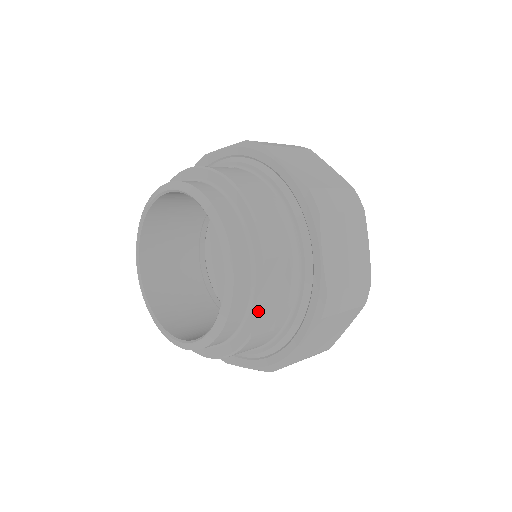
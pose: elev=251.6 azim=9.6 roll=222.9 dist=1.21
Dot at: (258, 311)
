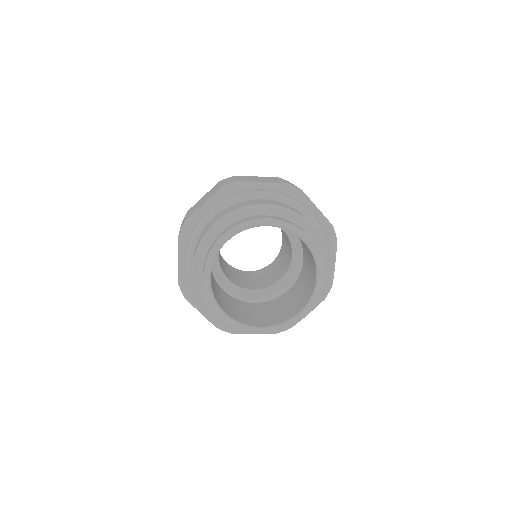
Dot at: (323, 257)
